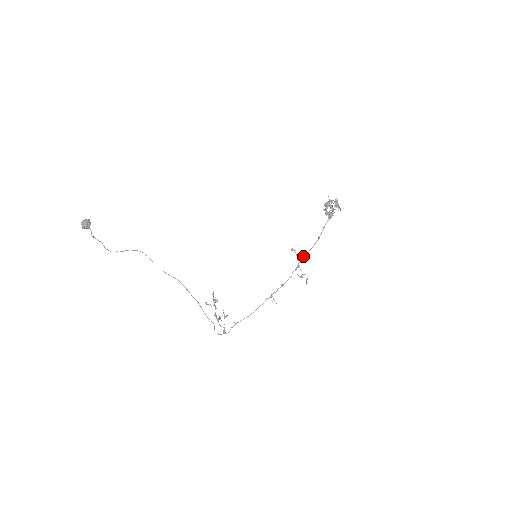
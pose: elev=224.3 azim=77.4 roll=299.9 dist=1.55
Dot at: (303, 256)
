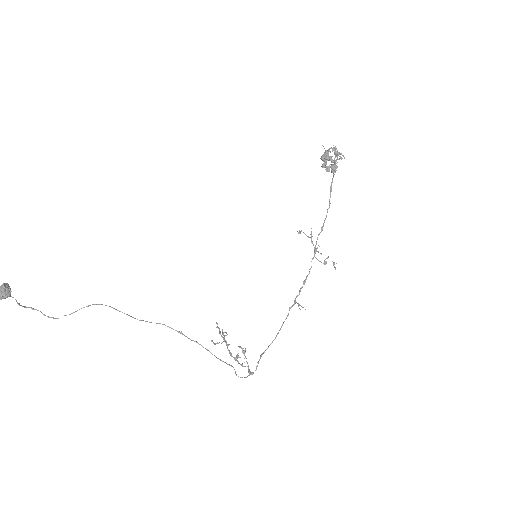
Dot at: occluded
